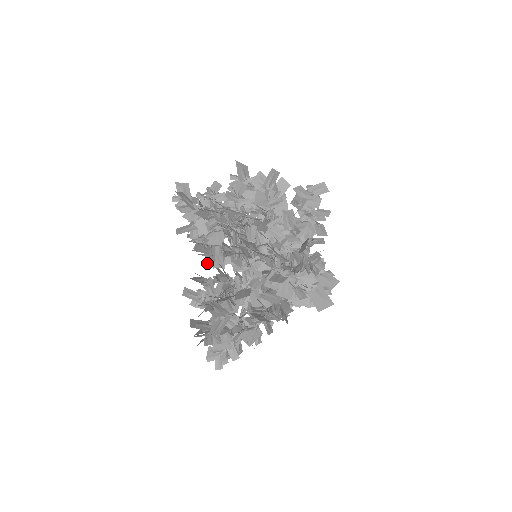
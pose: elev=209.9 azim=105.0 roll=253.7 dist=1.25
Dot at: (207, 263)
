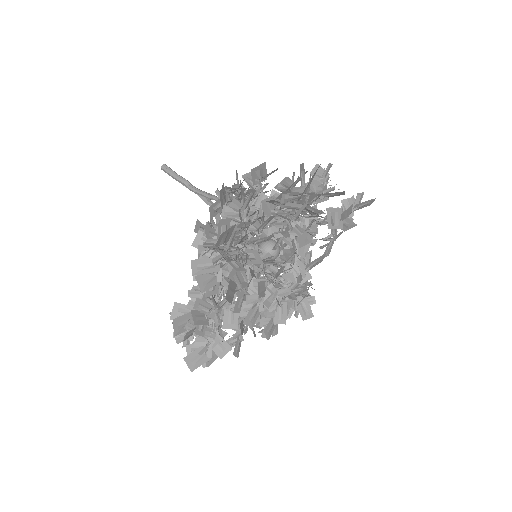
Dot at: occluded
